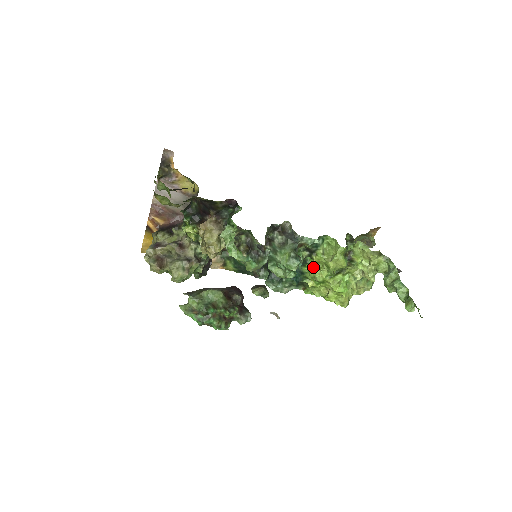
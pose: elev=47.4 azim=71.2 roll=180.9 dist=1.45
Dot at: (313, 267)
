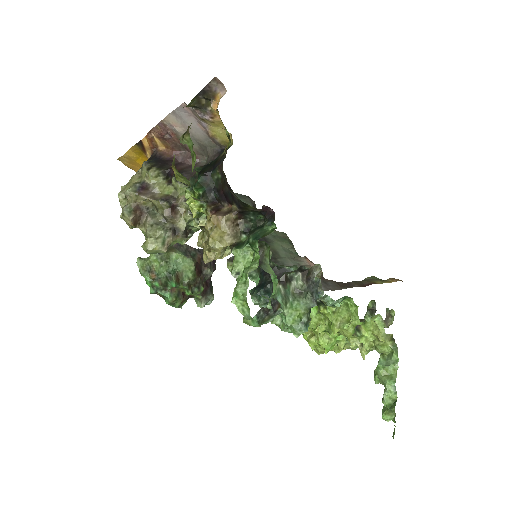
Dot at: (313, 312)
